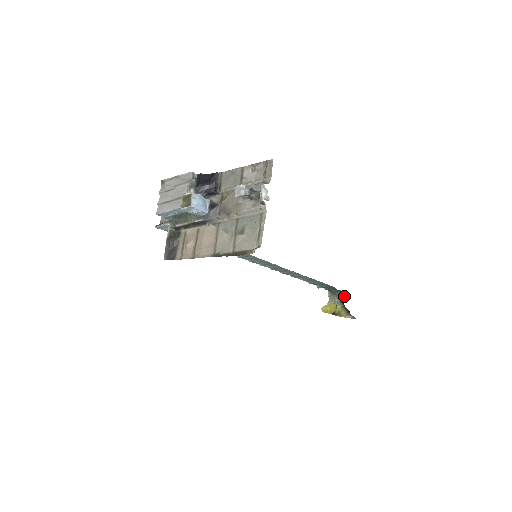
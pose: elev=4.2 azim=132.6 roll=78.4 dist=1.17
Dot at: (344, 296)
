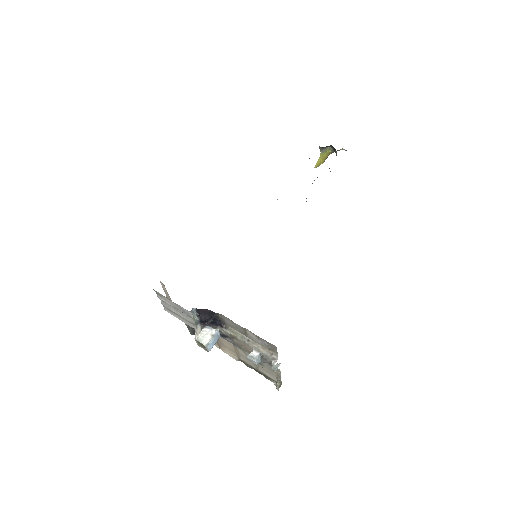
Dot at: (336, 151)
